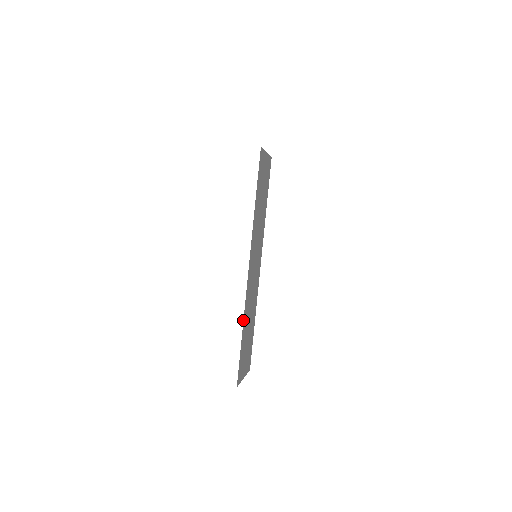
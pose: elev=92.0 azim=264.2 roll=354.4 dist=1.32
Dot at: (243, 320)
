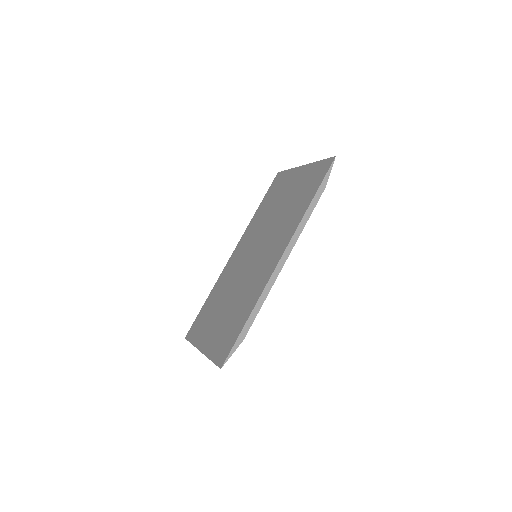
Dot at: (193, 345)
